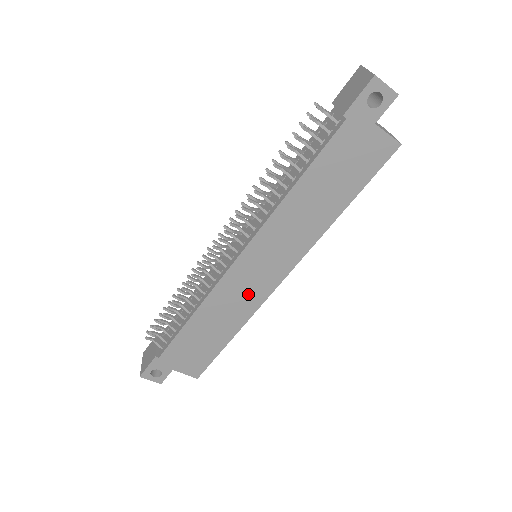
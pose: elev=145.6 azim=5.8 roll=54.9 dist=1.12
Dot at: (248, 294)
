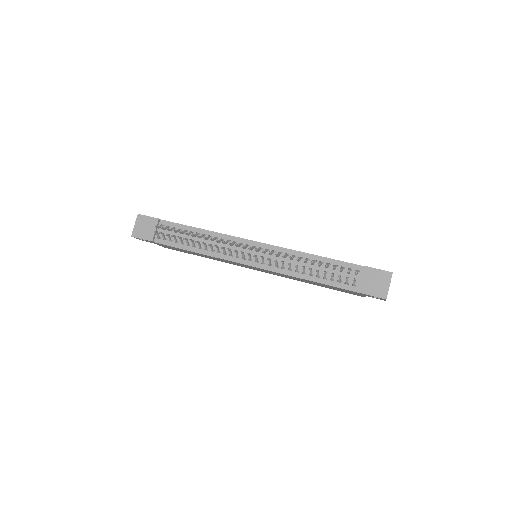
Dot at: occluded
